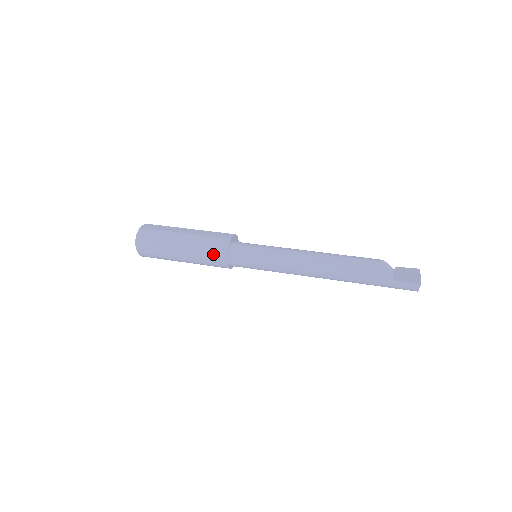
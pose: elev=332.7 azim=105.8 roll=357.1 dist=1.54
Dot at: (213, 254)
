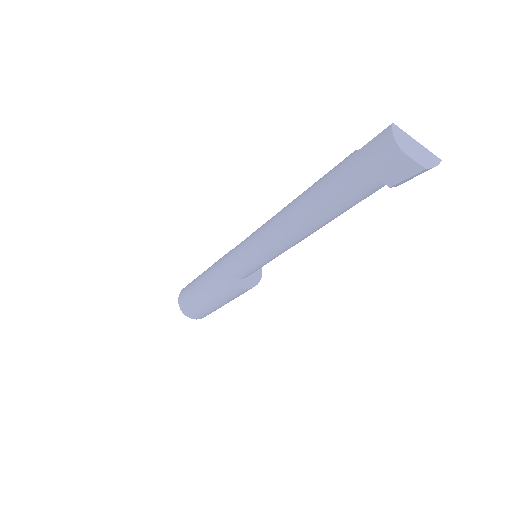
Dot at: (218, 261)
